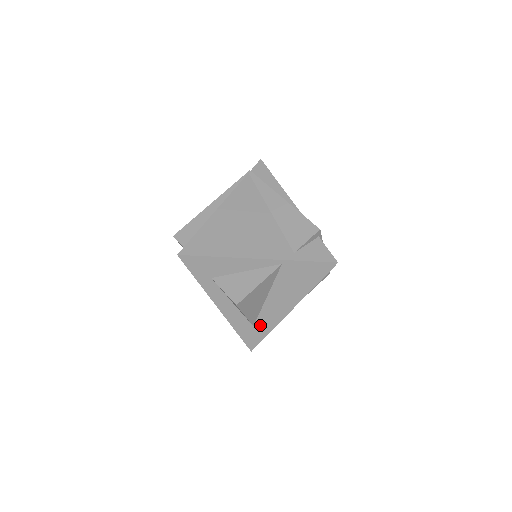
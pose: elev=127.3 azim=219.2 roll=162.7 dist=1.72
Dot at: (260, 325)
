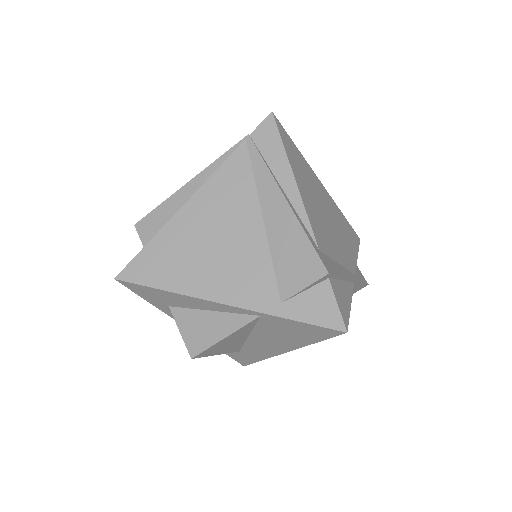
Dot at: (248, 352)
